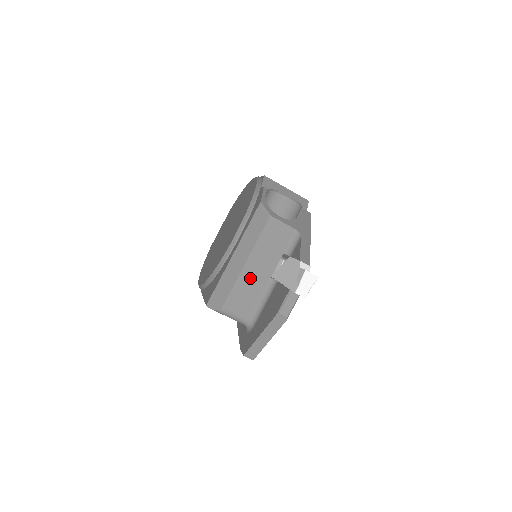
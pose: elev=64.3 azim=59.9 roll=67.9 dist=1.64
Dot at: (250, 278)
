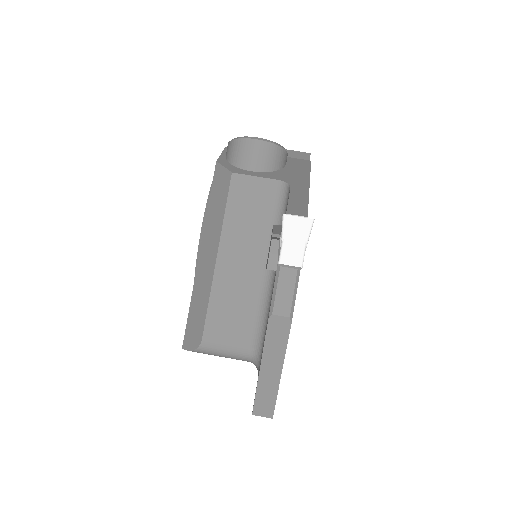
Dot at: (232, 281)
